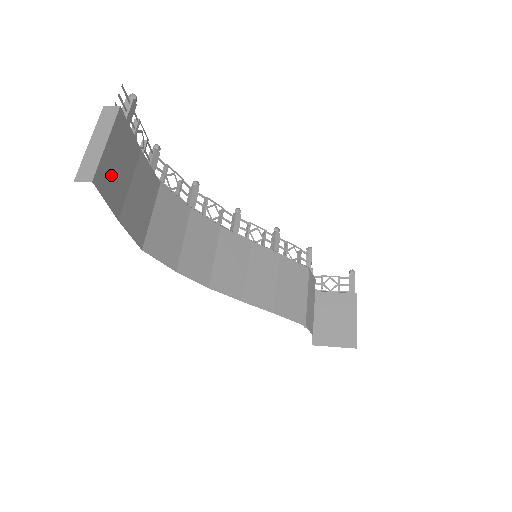
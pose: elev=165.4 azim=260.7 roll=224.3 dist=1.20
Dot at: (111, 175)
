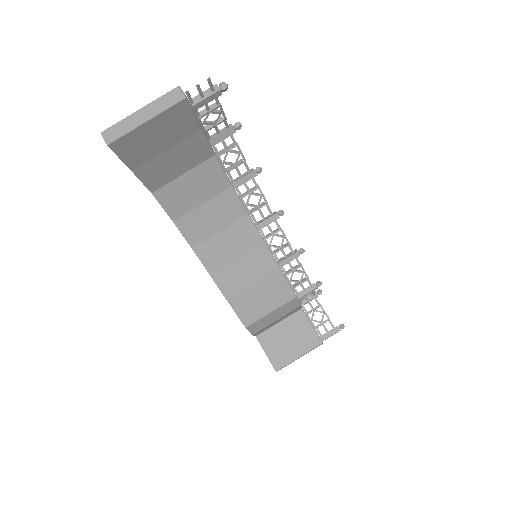
Dot at: (139, 143)
